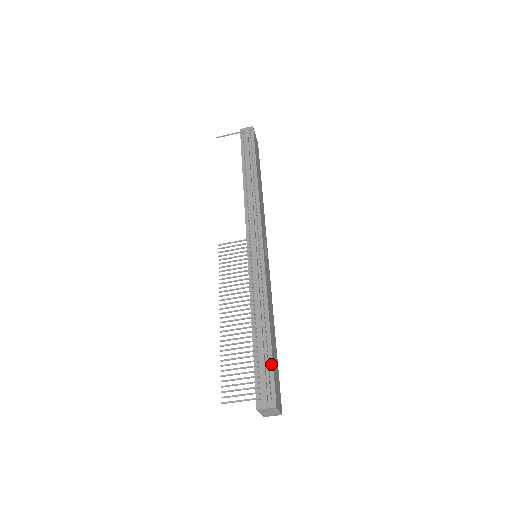
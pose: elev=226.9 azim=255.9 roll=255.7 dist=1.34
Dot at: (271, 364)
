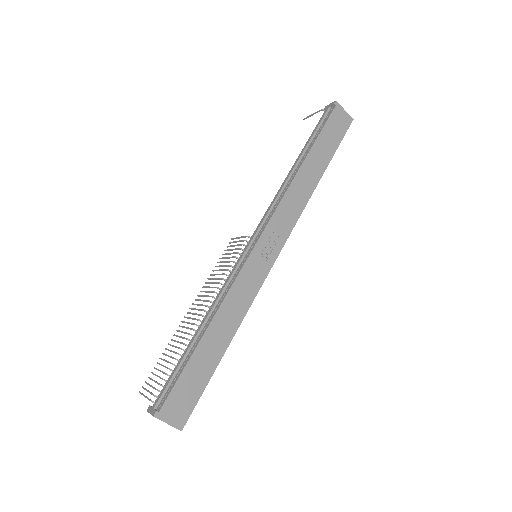
Dot at: (180, 373)
